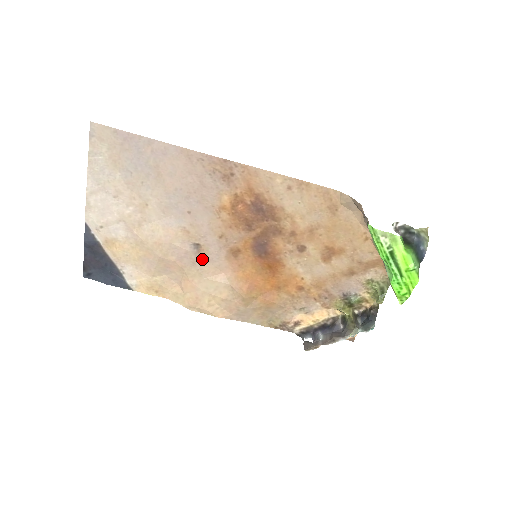
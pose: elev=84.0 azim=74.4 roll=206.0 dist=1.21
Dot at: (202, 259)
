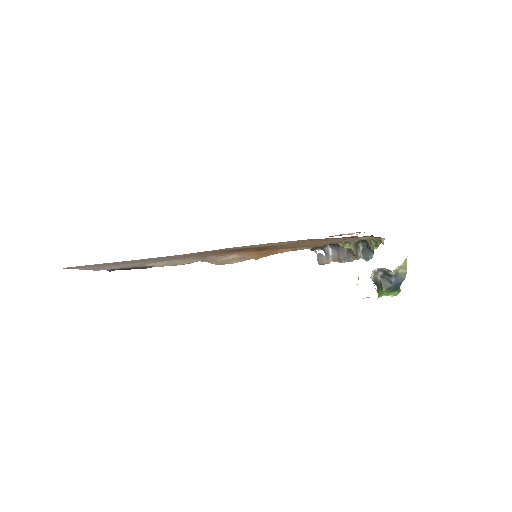
Dot at: (211, 257)
